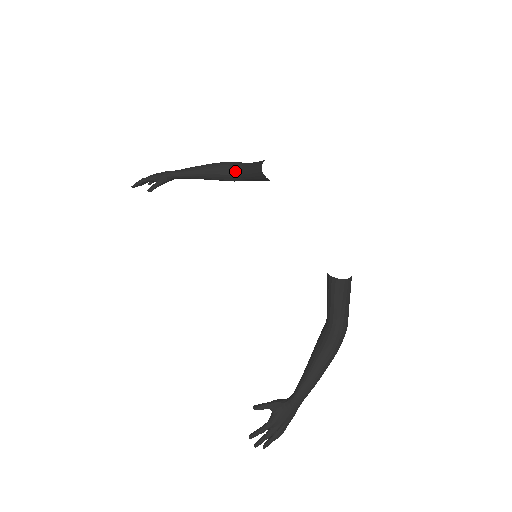
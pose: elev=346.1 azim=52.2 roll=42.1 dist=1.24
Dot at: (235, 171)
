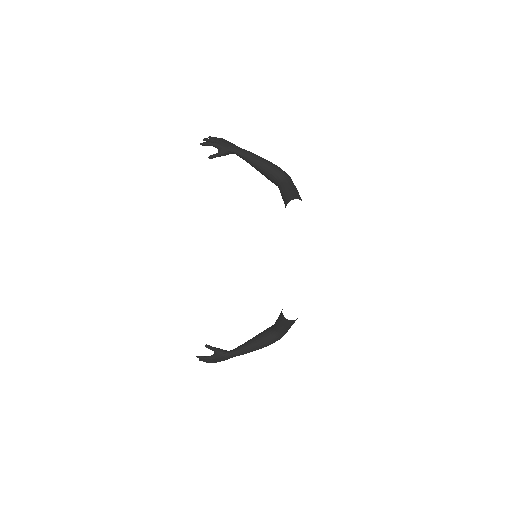
Dot at: (276, 181)
